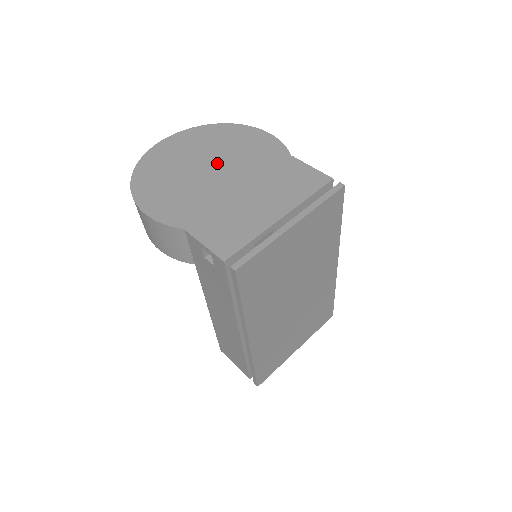
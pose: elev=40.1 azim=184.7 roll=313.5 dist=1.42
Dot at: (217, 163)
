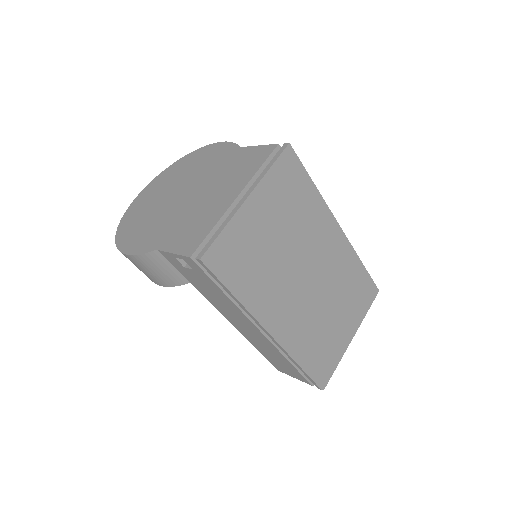
Dot at: (181, 187)
